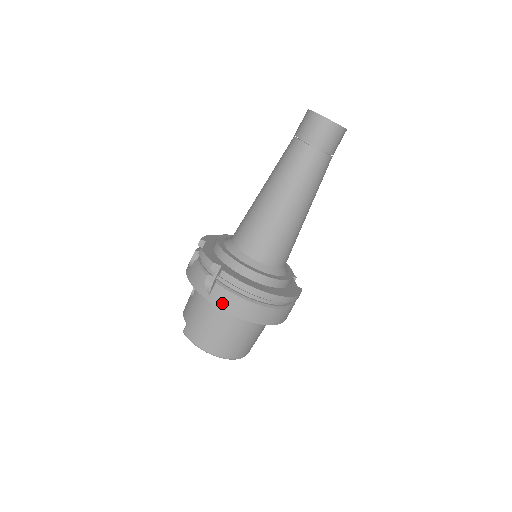
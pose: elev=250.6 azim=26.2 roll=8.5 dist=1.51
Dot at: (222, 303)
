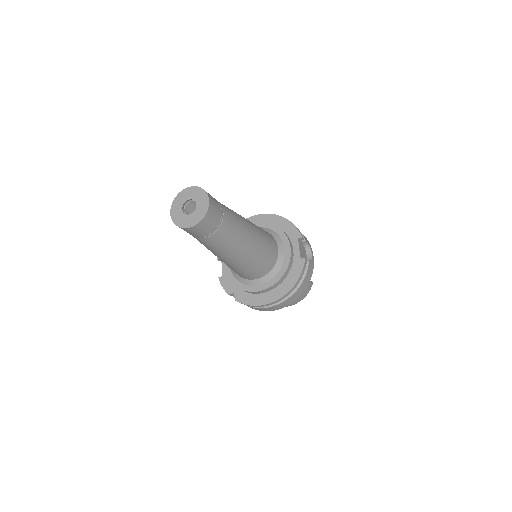
Dot at: occluded
